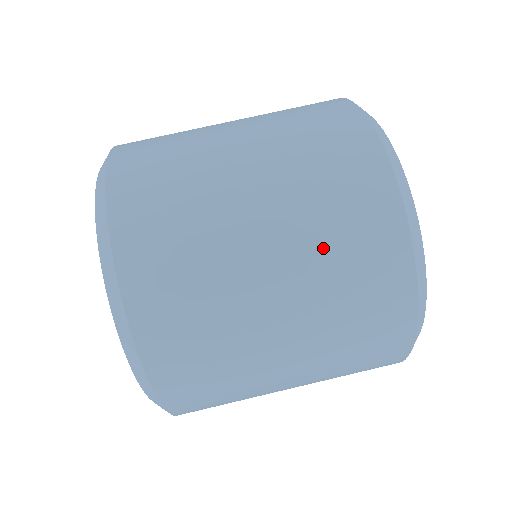
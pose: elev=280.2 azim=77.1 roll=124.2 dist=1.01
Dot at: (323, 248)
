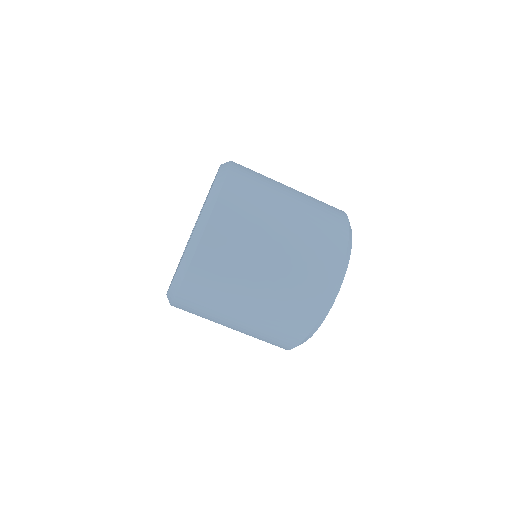
Dot at: (293, 278)
